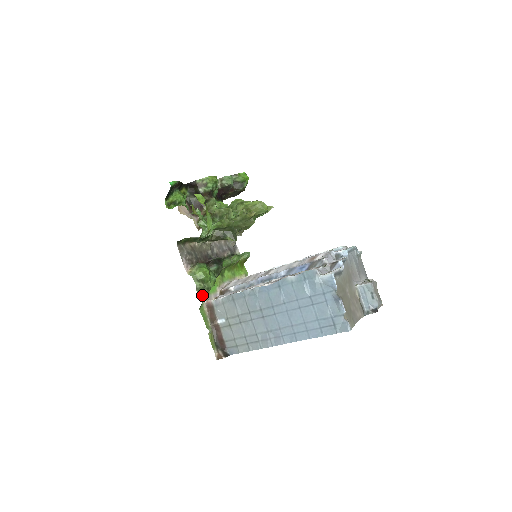
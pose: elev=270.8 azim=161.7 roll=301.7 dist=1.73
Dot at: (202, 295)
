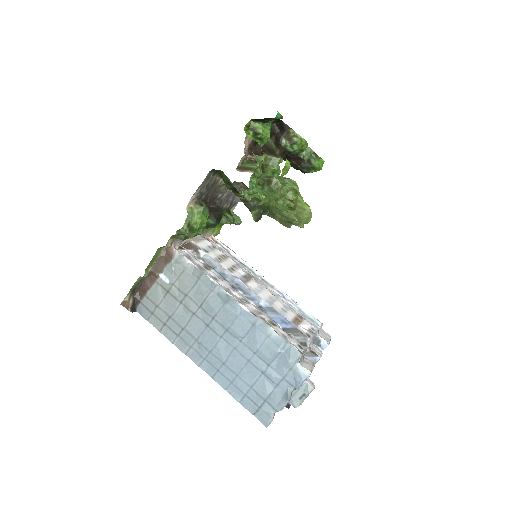
Dot at: occluded
